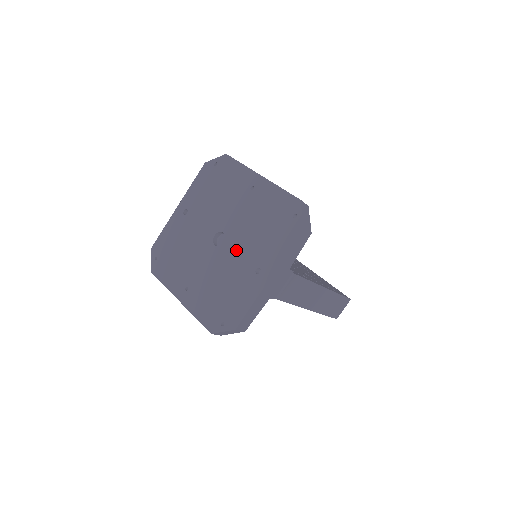
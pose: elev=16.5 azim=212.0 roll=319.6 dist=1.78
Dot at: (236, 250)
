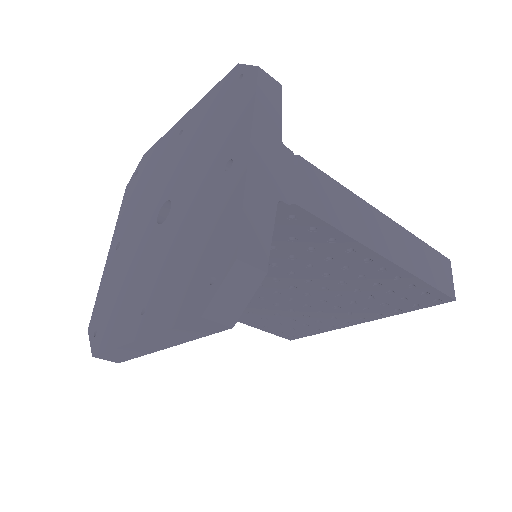
Dot at: (189, 190)
